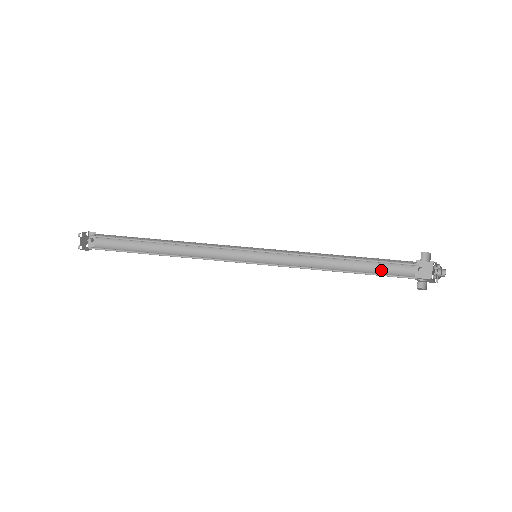
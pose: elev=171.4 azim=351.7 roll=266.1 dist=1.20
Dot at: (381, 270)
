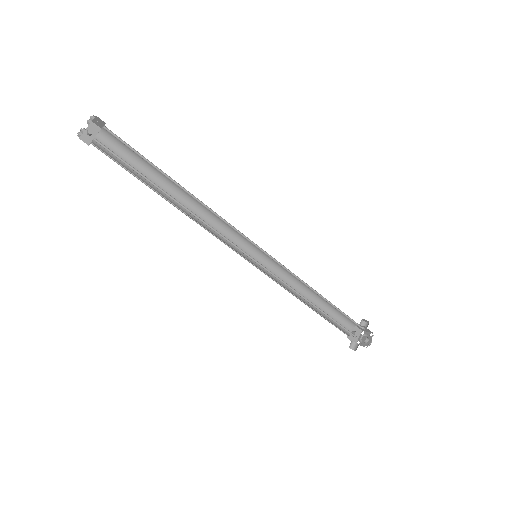
Dot at: occluded
